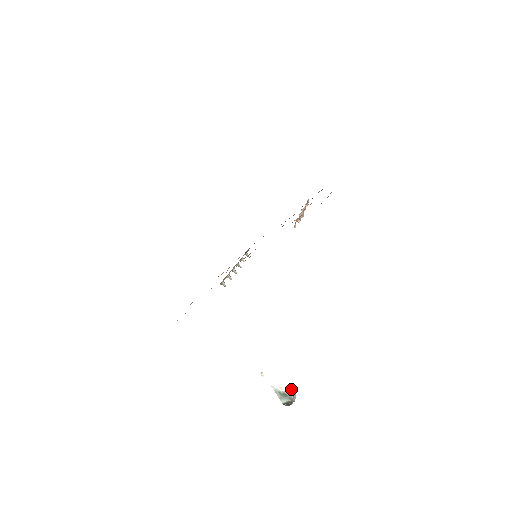
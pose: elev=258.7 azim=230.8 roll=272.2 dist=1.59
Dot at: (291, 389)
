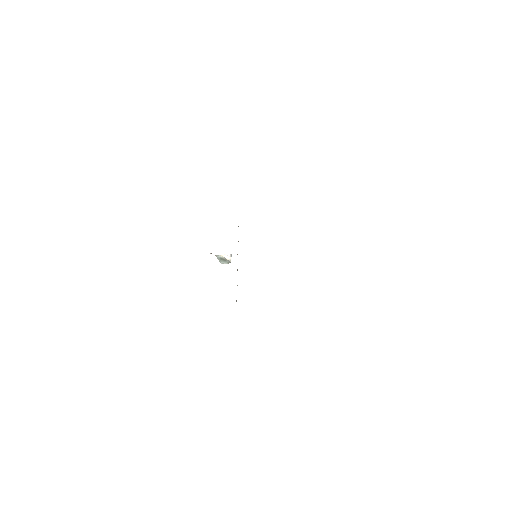
Dot at: (229, 255)
